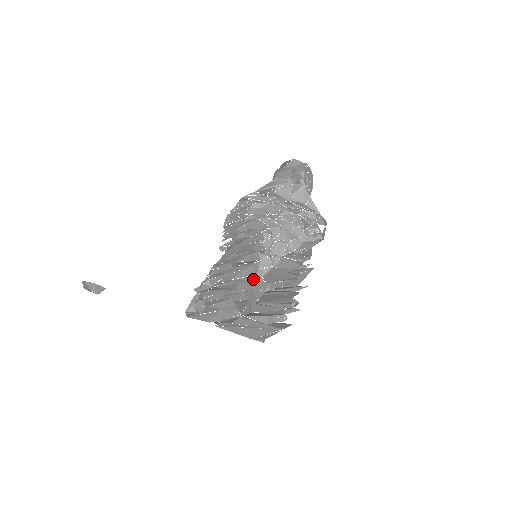
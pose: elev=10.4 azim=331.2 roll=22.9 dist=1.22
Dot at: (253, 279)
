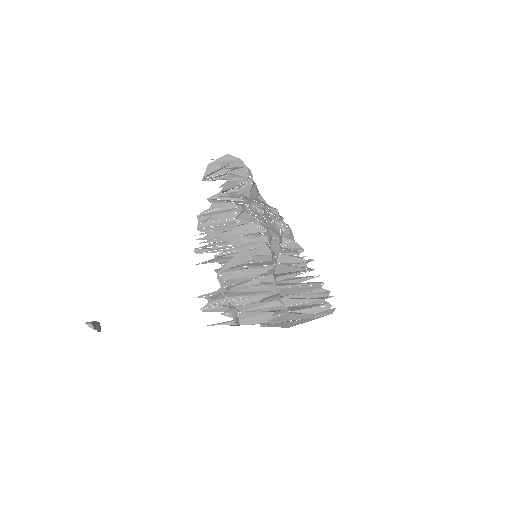
Dot at: (272, 278)
